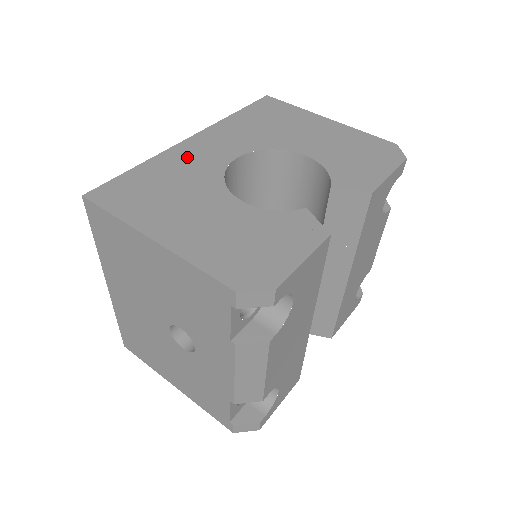
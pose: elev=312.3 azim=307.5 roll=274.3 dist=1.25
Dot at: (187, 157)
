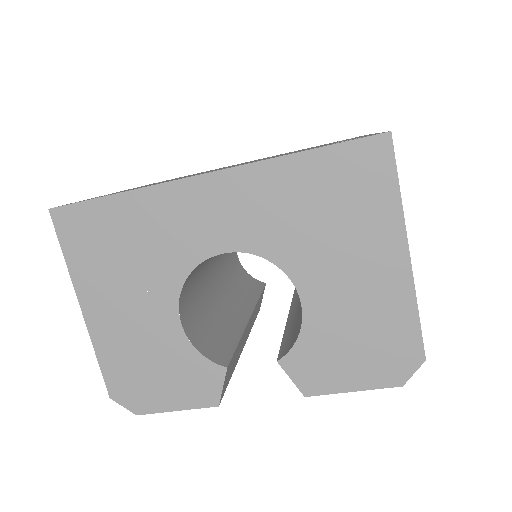
Dot at: (175, 214)
